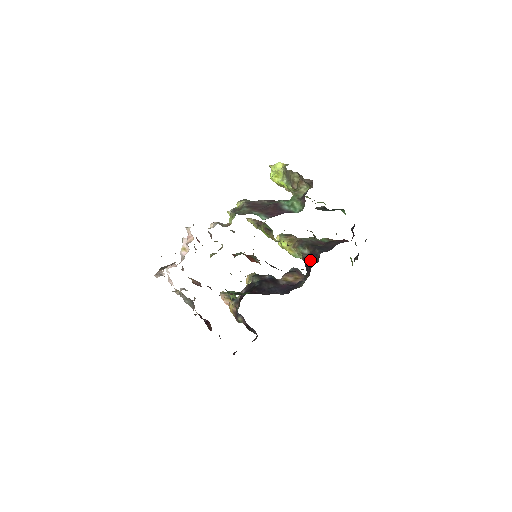
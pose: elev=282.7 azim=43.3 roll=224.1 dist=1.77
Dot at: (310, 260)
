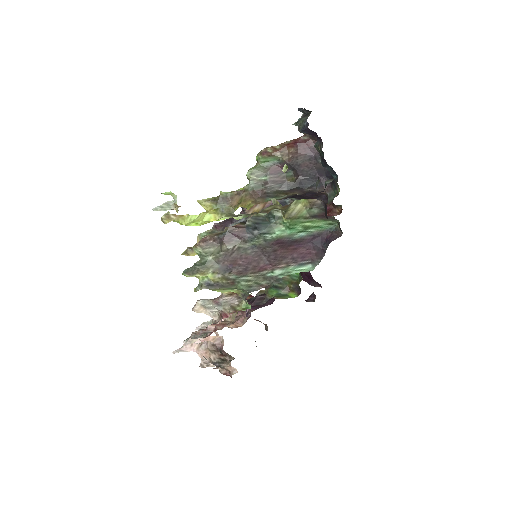
Dot at: (298, 196)
